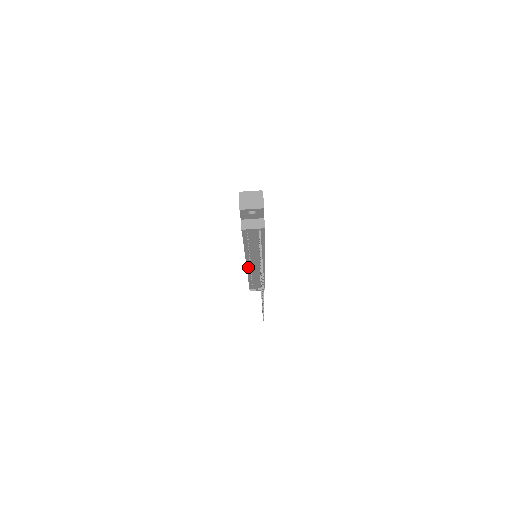
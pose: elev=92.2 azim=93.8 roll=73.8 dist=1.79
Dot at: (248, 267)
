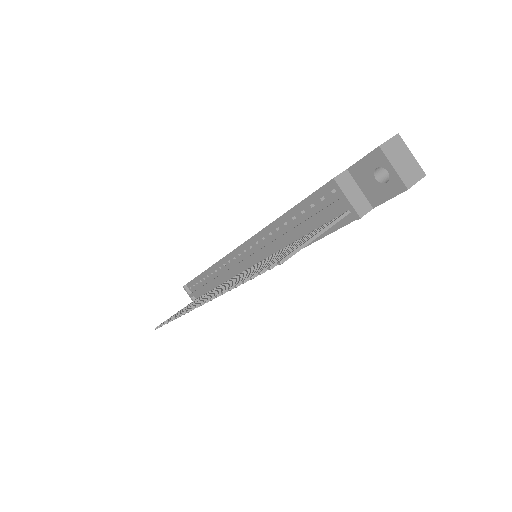
Dot at: (231, 255)
